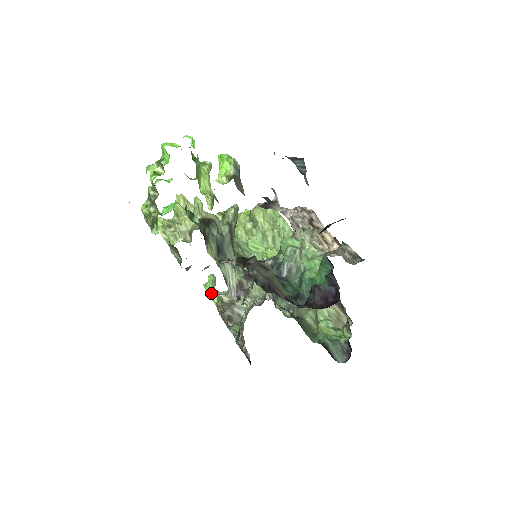
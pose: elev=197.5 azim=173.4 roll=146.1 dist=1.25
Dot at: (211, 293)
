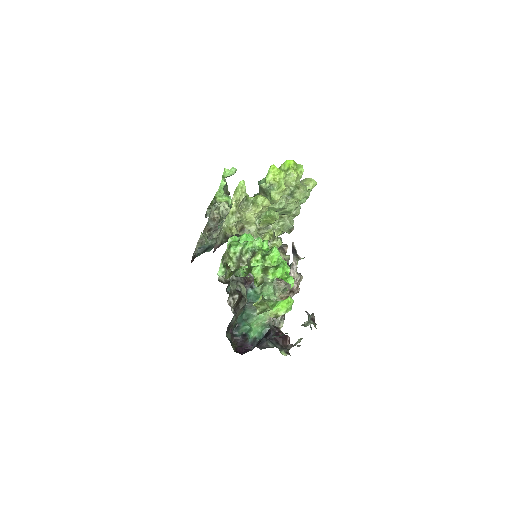
Dot at: (220, 190)
